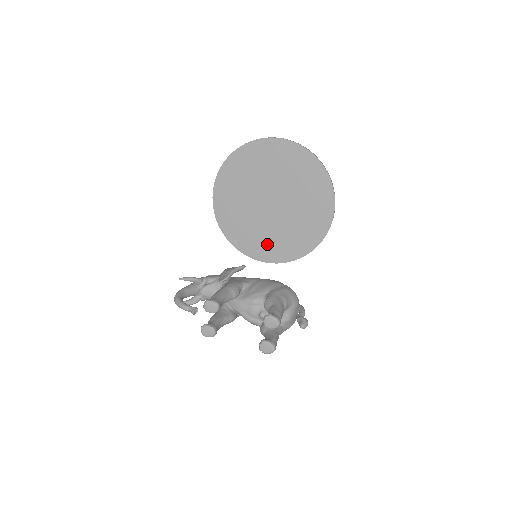
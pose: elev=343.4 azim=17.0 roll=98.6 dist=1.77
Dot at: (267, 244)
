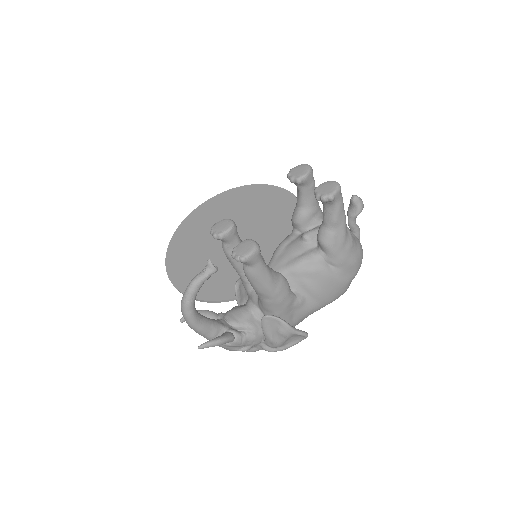
Dot at: occluded
